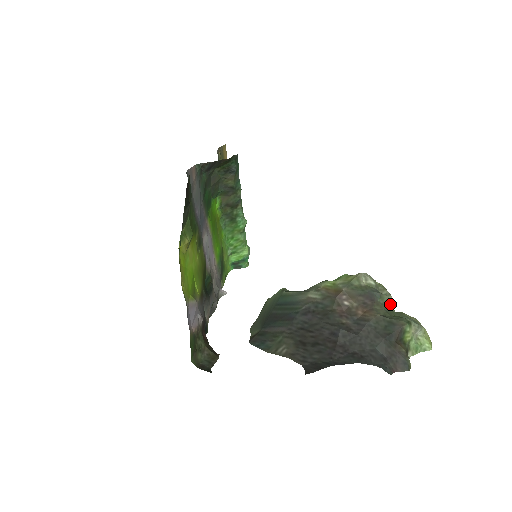
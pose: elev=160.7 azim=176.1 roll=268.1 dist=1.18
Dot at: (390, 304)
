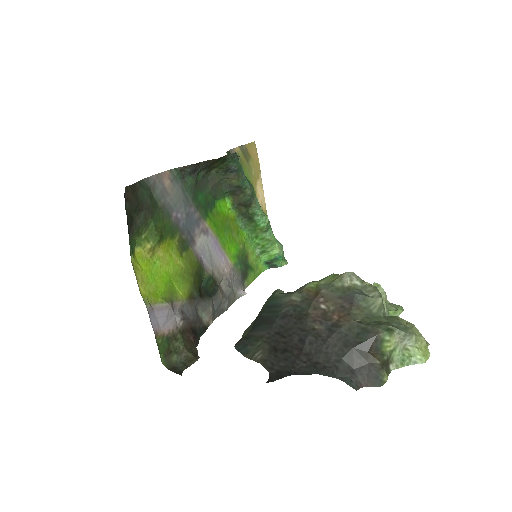
Dot at: (377, 308)
